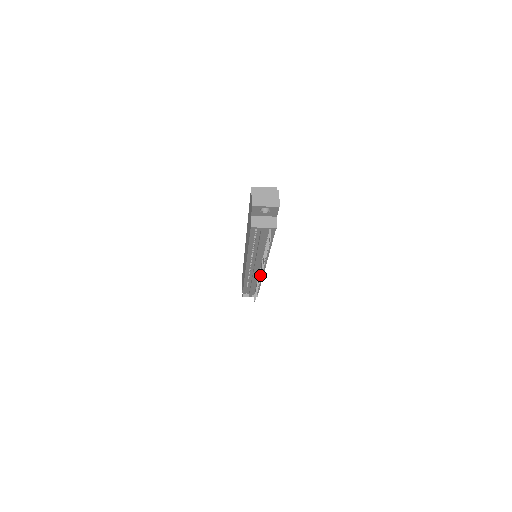
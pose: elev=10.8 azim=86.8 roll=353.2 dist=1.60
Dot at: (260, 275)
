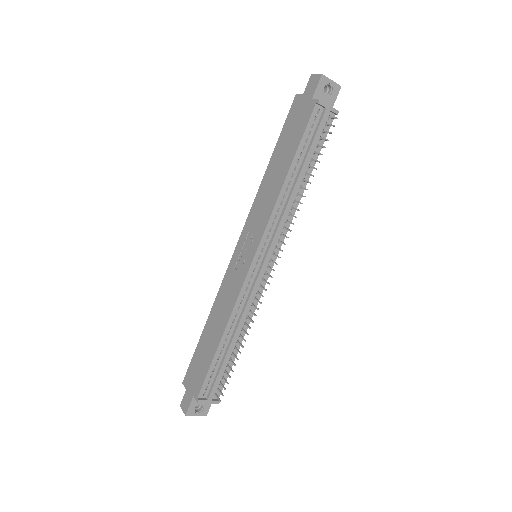
Dot at: (275, 262)
